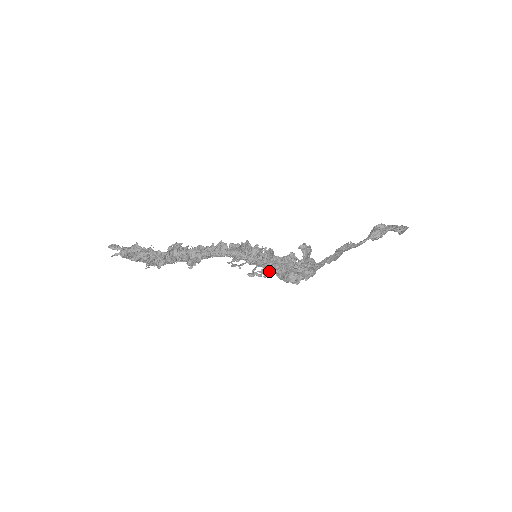
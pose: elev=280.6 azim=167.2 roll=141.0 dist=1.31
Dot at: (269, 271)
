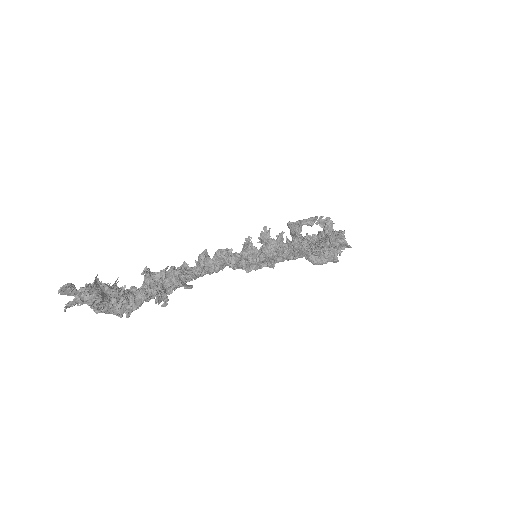
Dot at: occluded
